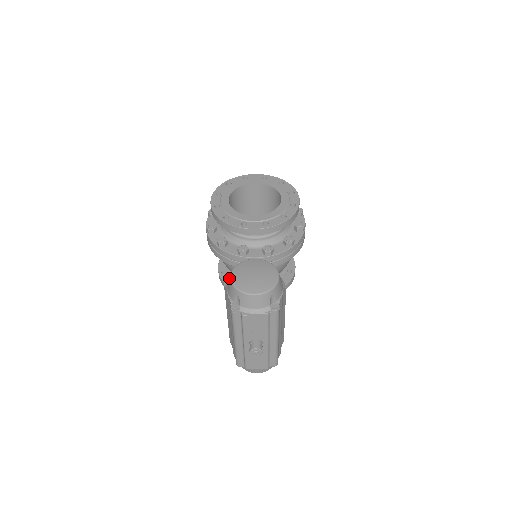
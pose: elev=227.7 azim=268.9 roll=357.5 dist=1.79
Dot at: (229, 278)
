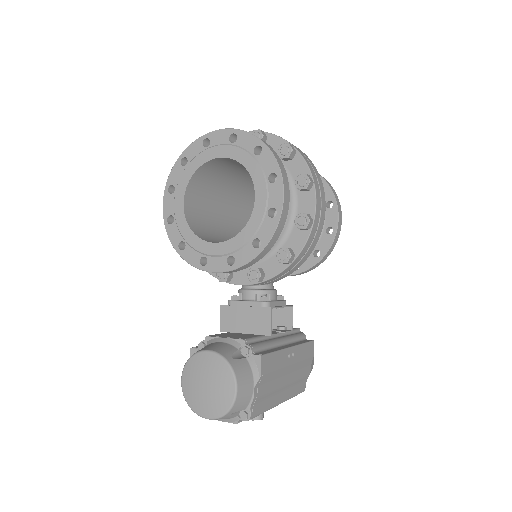
Dot at: occluded
